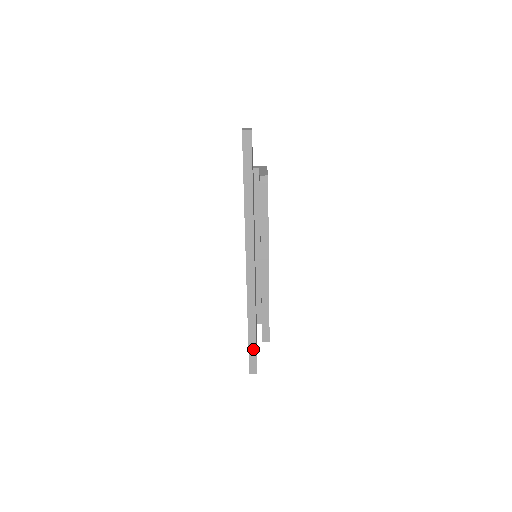
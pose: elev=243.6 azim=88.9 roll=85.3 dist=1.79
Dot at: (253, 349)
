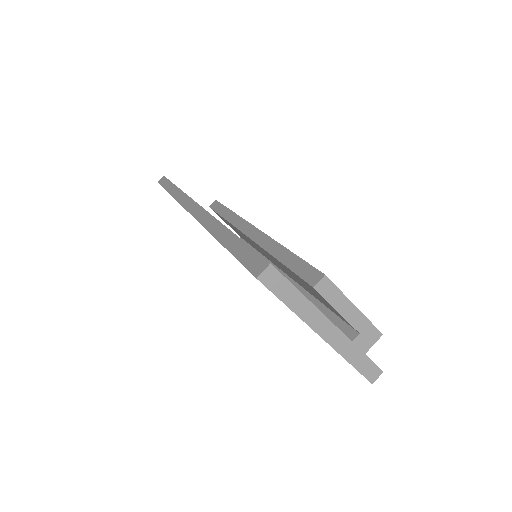
Dot at: (240, 248)
